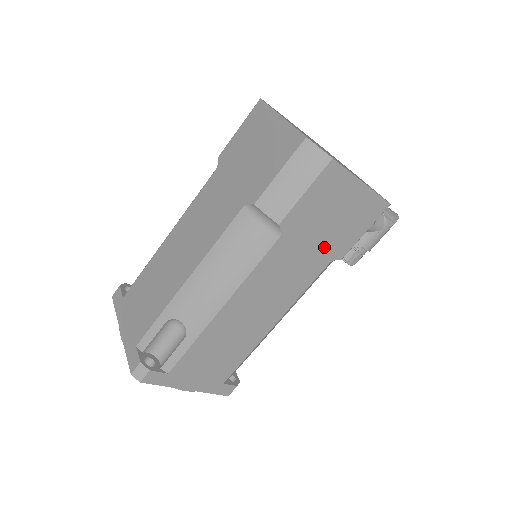
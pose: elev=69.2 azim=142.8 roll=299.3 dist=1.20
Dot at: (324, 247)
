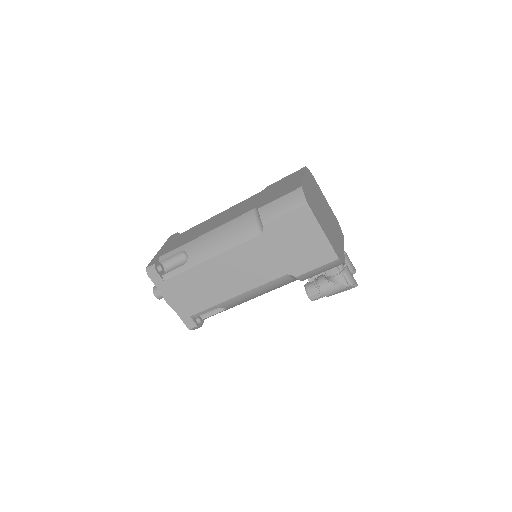
Dot at: (286, 260)
